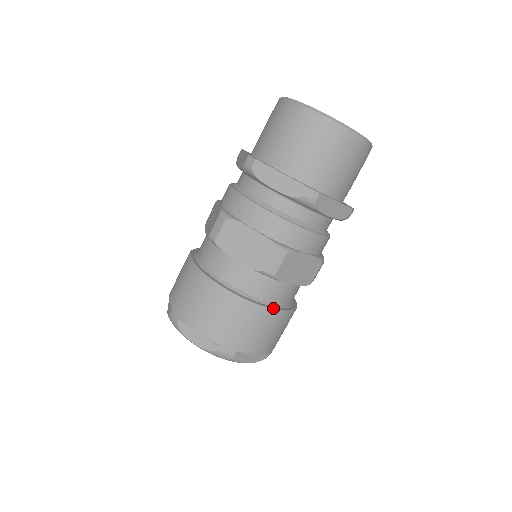
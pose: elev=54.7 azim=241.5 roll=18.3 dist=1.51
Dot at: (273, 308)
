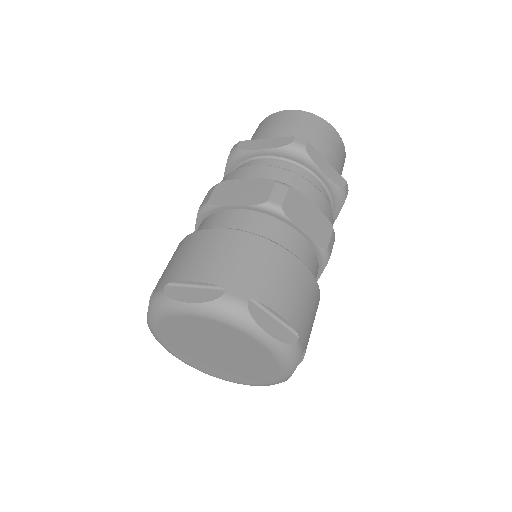
Dot at: occluded
